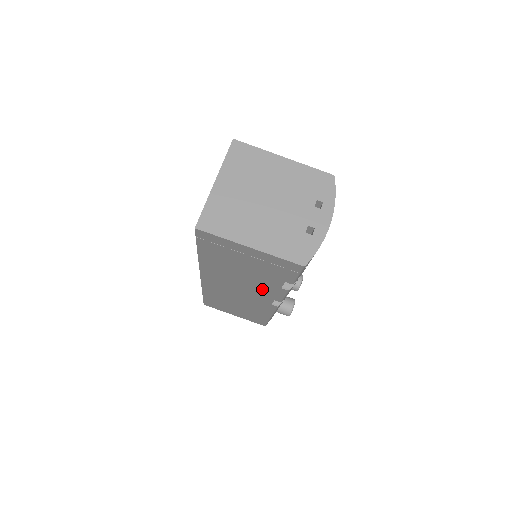
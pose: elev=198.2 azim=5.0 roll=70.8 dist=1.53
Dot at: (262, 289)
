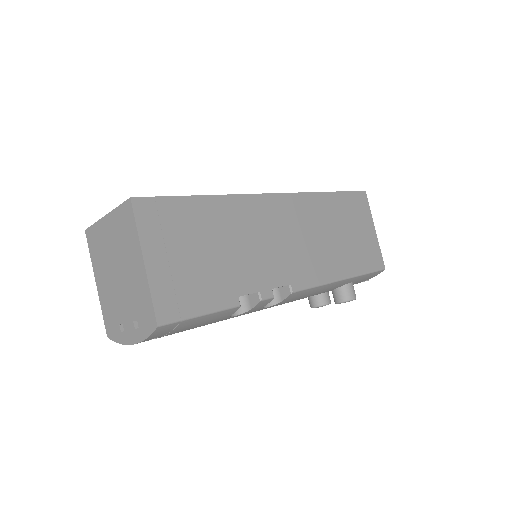
Dot at: occluded
